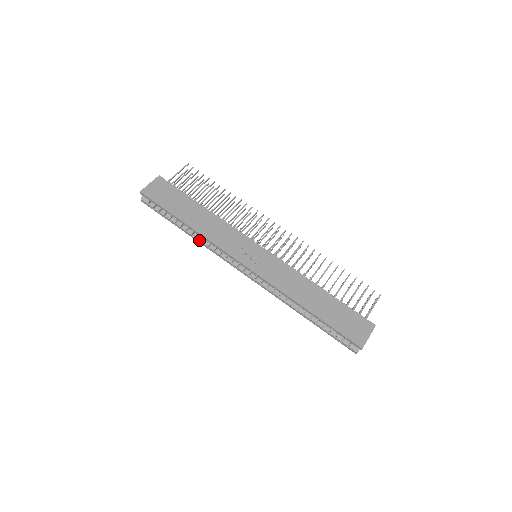
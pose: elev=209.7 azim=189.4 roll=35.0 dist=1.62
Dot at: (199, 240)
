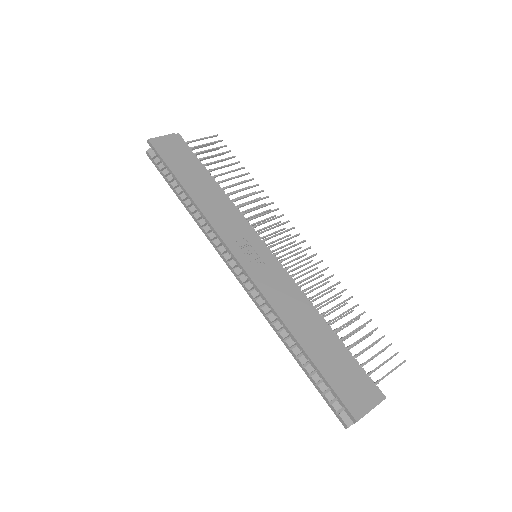
Dot at: (194, 215)
